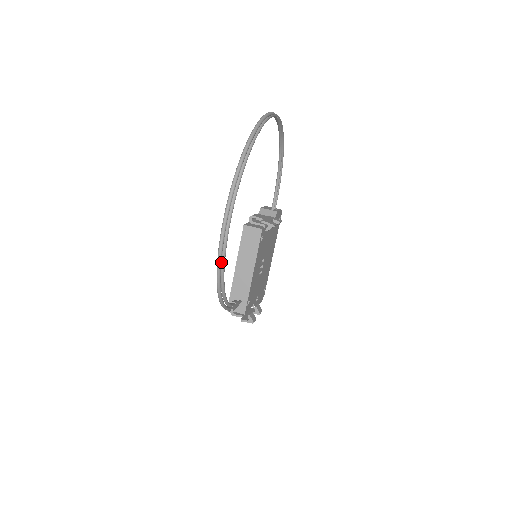
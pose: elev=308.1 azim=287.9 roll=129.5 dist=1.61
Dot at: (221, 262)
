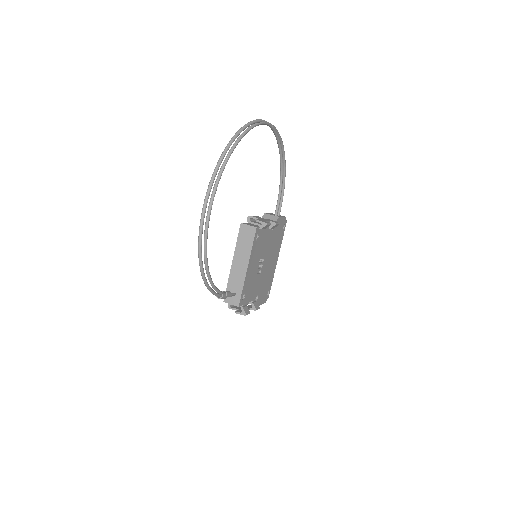
Dot at: occluded
